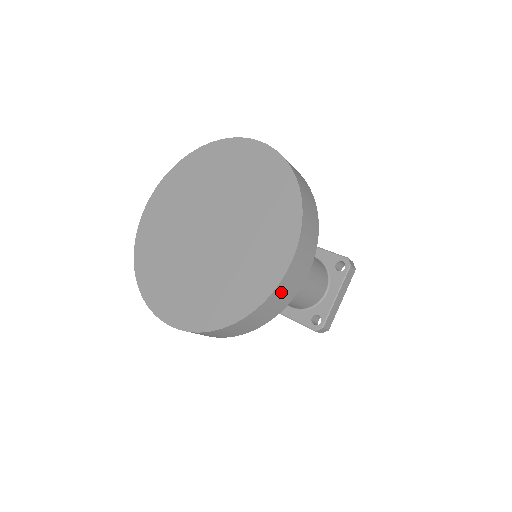
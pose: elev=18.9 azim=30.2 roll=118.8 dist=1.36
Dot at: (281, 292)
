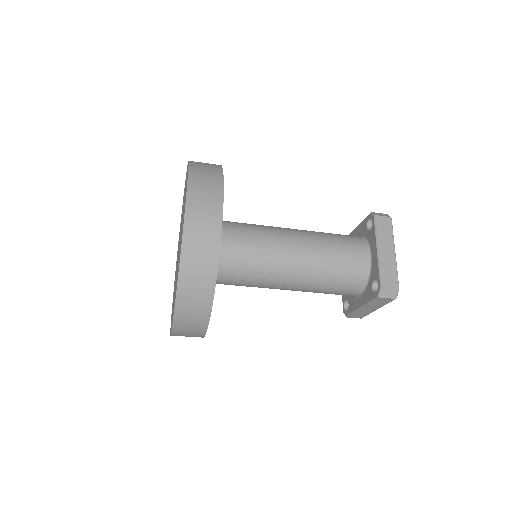
Dot at: (195, 235)
